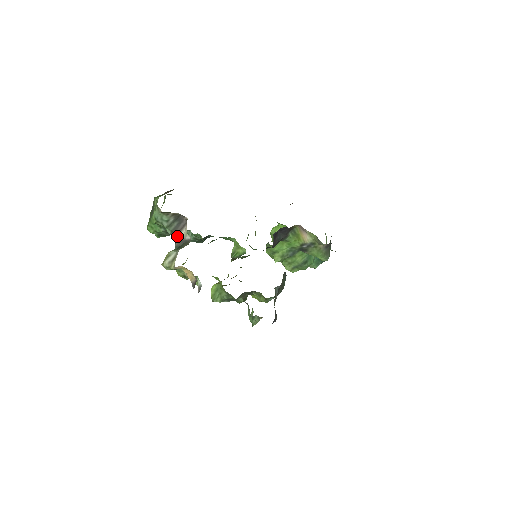
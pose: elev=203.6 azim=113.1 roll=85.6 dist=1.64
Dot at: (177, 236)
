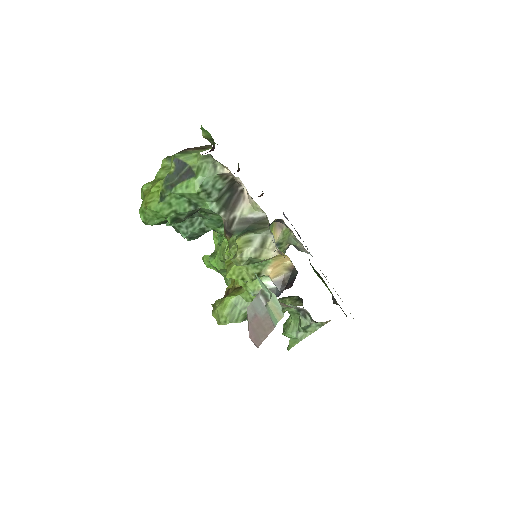
Dot at: (230, 215)
